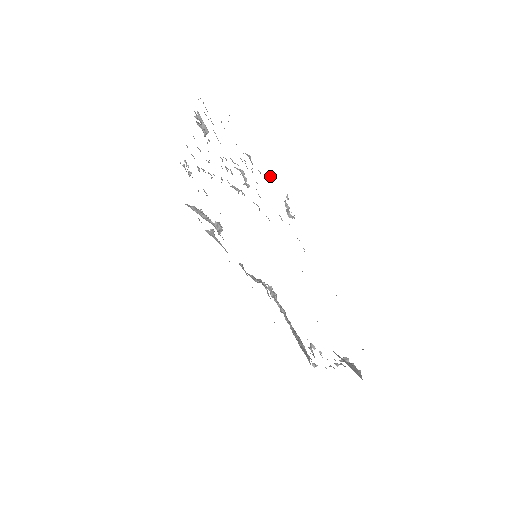
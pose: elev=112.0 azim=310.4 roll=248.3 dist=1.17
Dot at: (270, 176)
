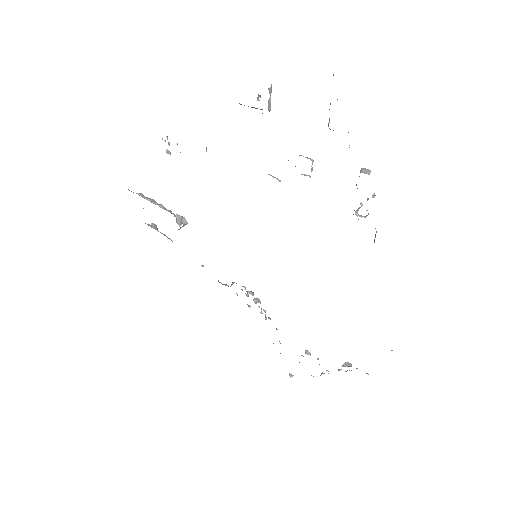
Dot at: (366, 170)
